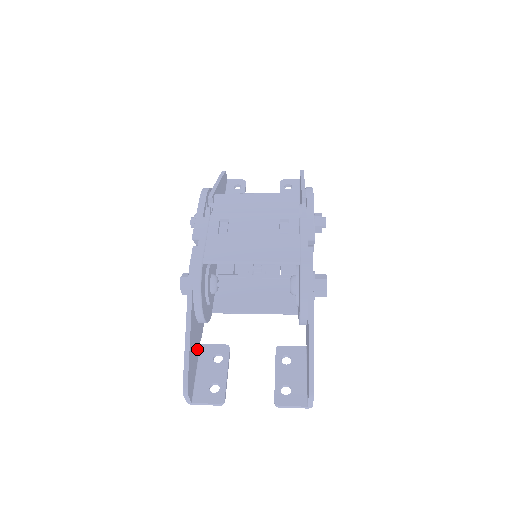
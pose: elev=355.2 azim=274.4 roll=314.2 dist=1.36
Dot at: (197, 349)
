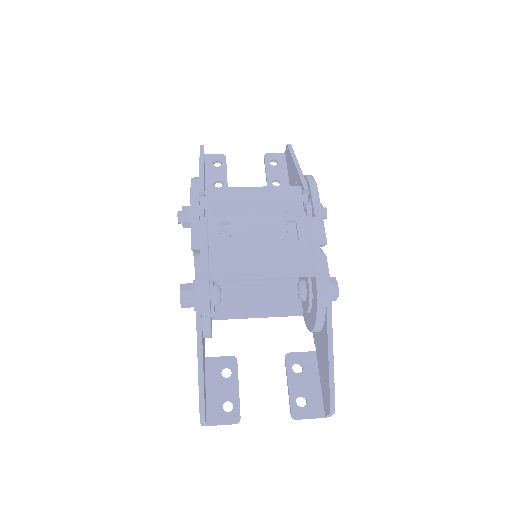
Dot at: (204, 366)
